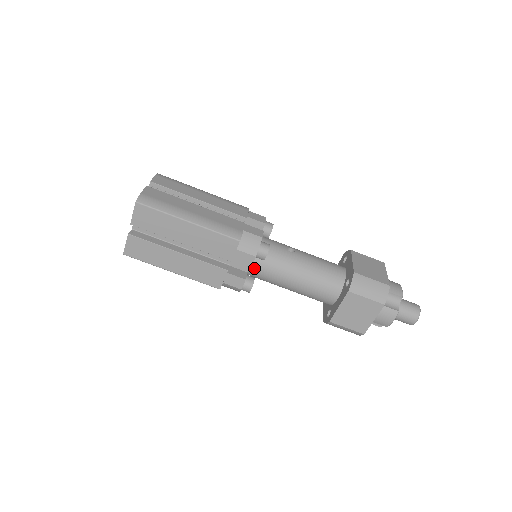
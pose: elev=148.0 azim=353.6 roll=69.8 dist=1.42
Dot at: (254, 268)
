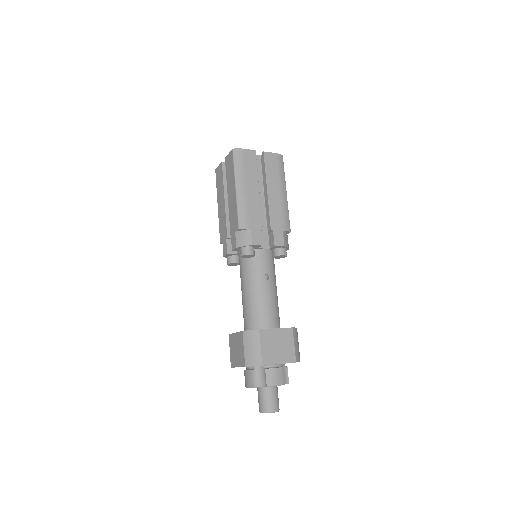
Dot at: (240, 256)
